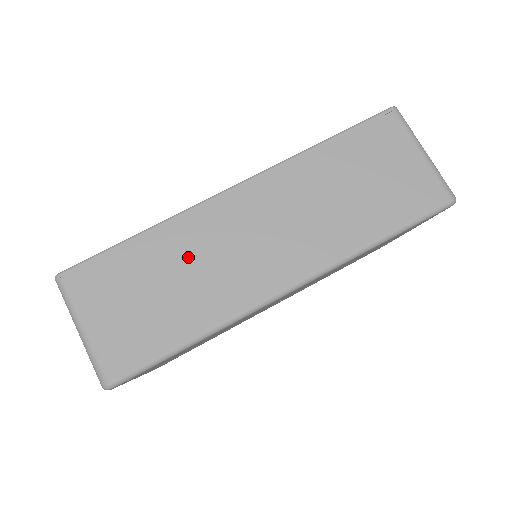
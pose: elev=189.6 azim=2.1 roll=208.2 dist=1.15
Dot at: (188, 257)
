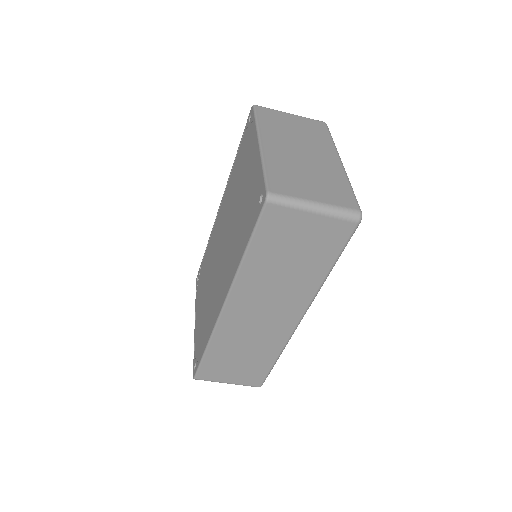
Dot at: (239, 342)
